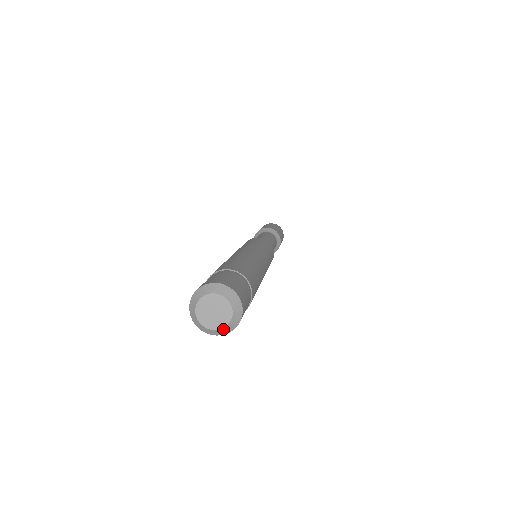
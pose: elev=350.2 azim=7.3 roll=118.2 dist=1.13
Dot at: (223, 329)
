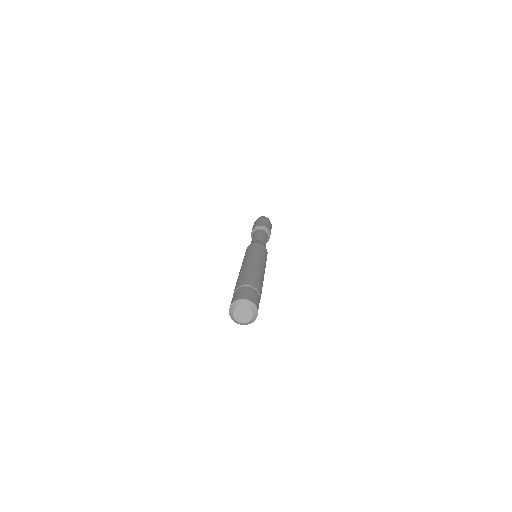
Dot at: (244, 323)
